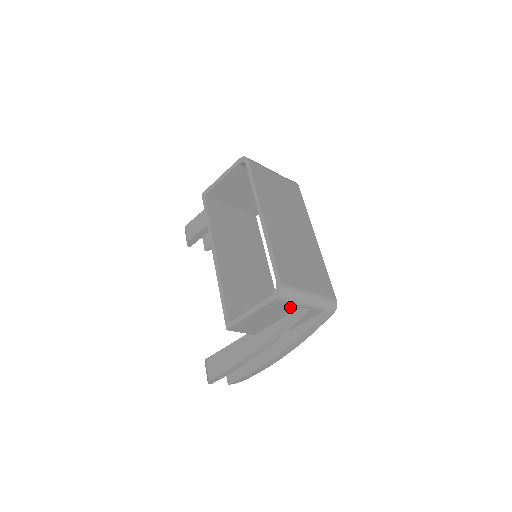
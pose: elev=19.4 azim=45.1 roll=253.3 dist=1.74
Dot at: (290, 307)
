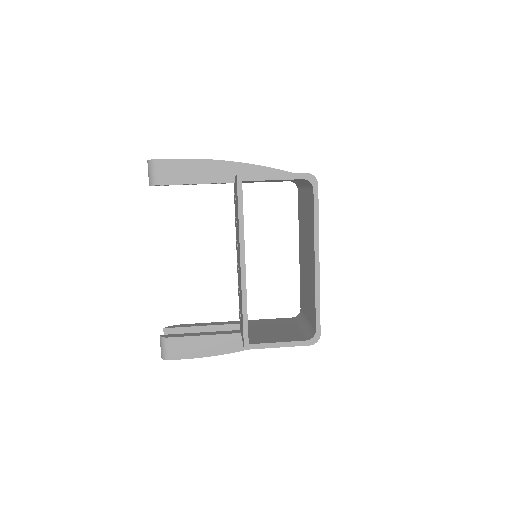
Dot at: occluded
